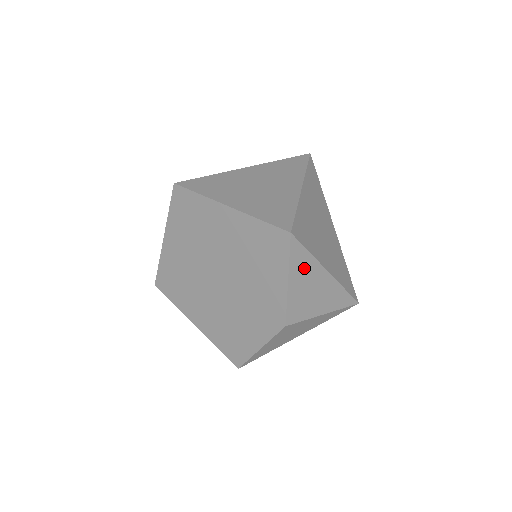
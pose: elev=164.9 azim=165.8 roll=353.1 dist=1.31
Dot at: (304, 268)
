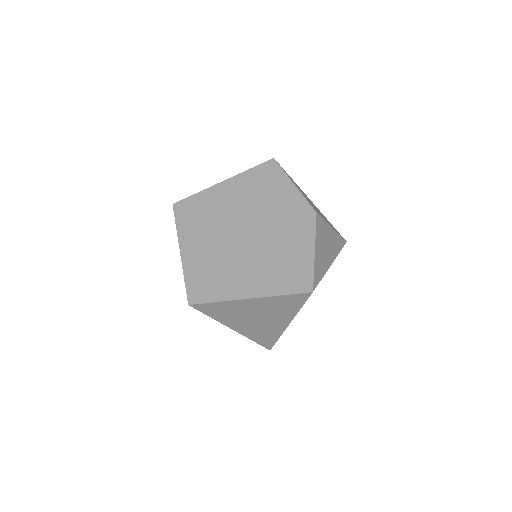
Dot at: (296, 185)
